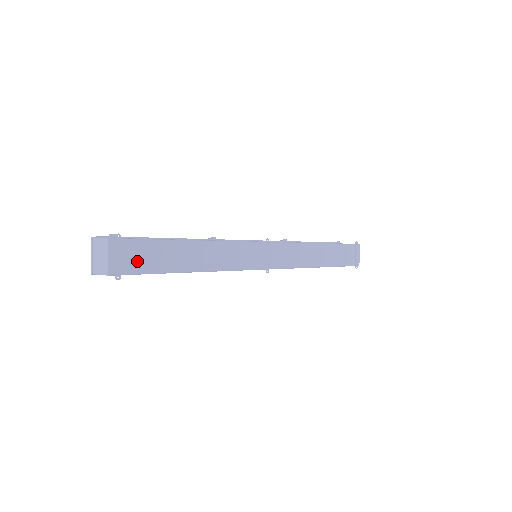
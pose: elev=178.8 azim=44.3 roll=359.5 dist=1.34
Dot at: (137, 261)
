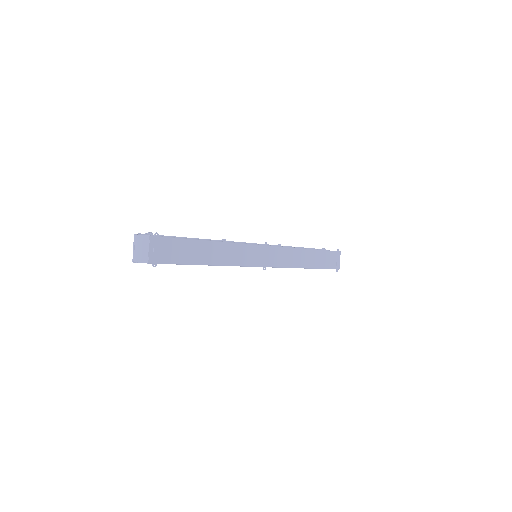
Dot at: (168, 254)
